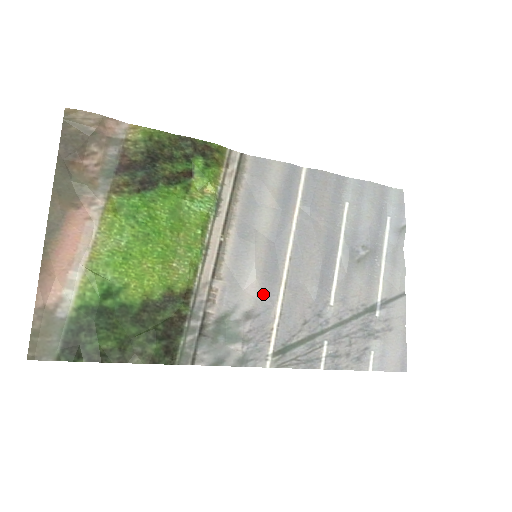
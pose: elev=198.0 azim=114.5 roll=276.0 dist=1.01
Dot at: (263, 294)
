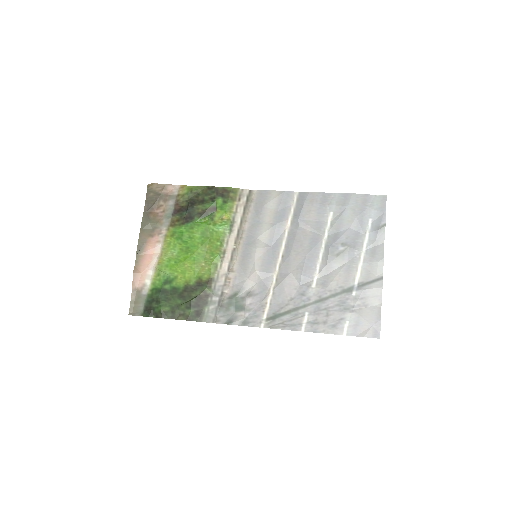
Dot at: (261, 280)
